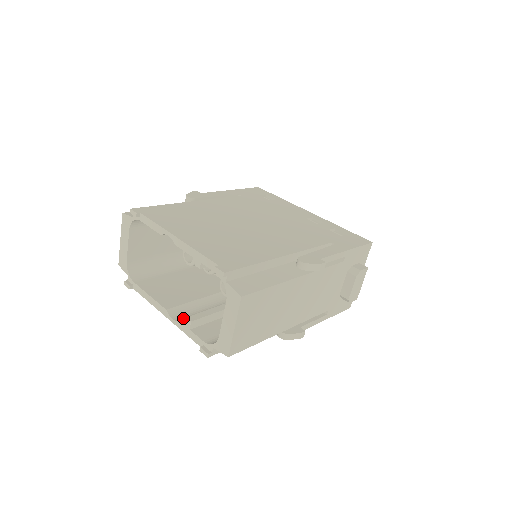
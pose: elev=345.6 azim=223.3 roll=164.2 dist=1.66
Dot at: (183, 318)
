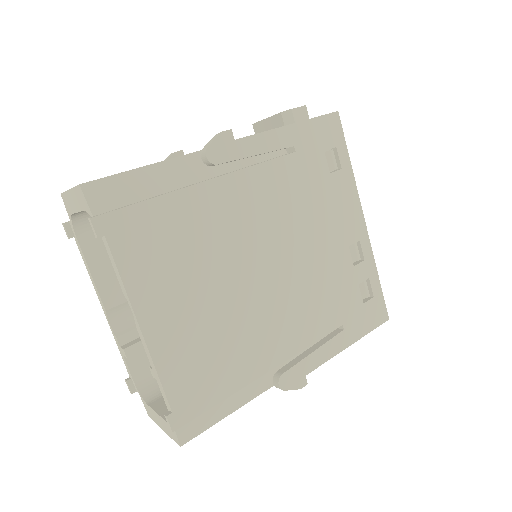
Dot at: (123, 325)
